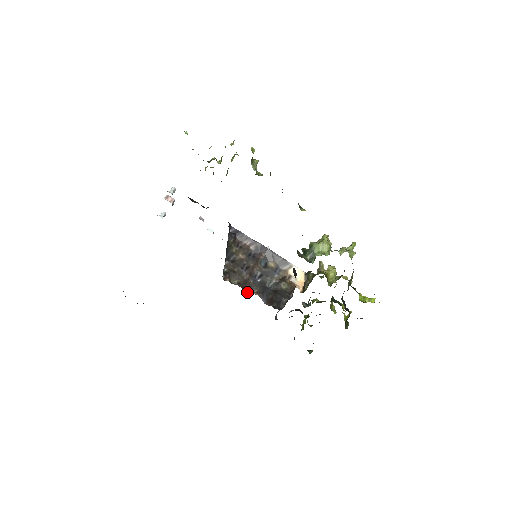
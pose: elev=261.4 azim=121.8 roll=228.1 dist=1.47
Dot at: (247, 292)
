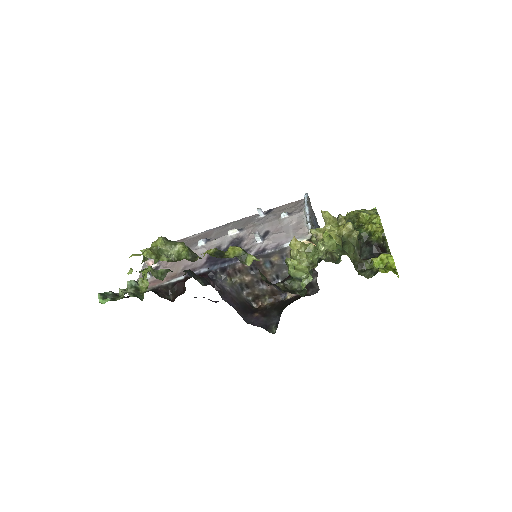
Dot at: (282, 298)
